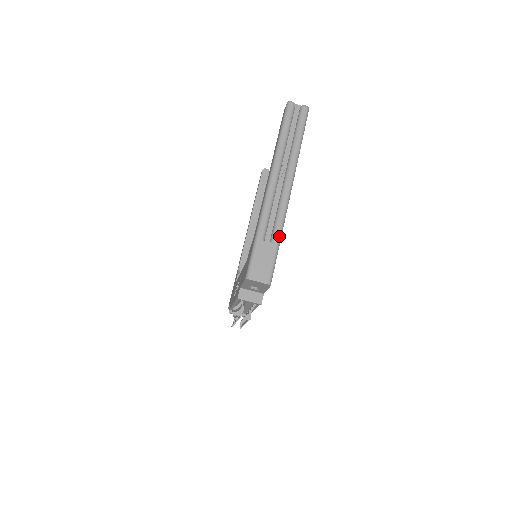
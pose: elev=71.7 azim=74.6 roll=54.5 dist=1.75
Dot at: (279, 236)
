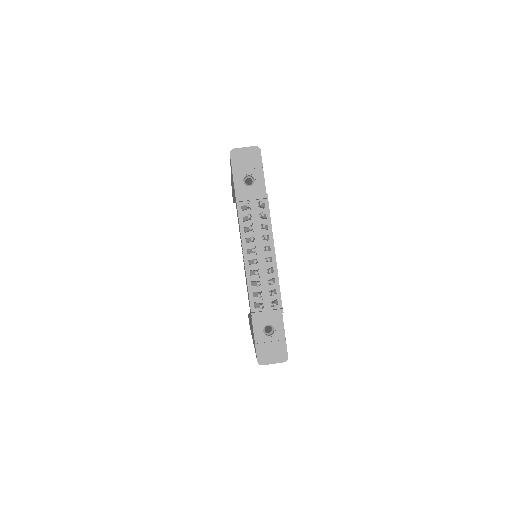
Dot at: occluded
